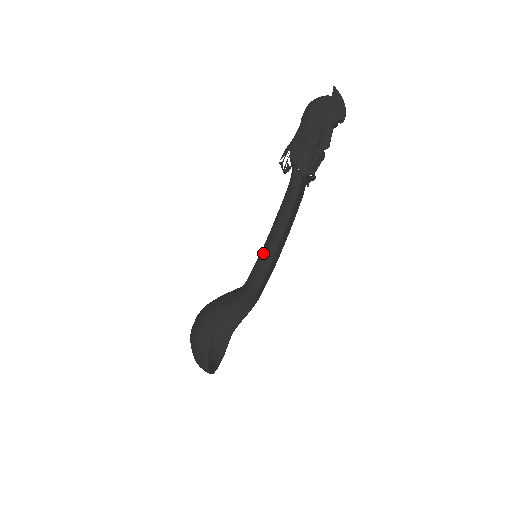
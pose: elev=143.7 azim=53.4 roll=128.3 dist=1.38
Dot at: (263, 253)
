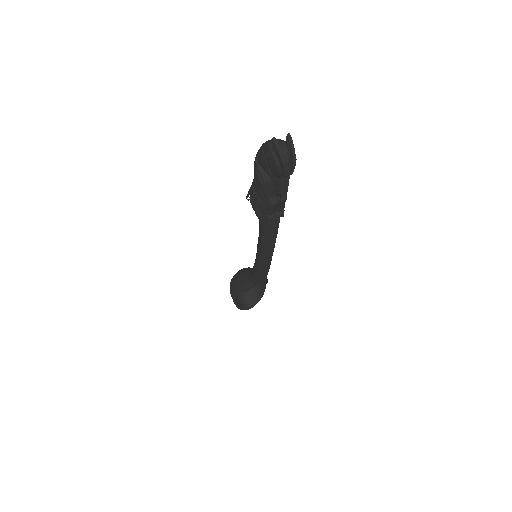
Dot at: (255, 260)
